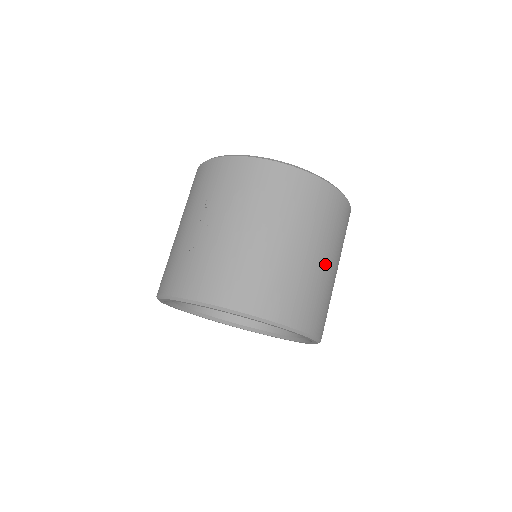
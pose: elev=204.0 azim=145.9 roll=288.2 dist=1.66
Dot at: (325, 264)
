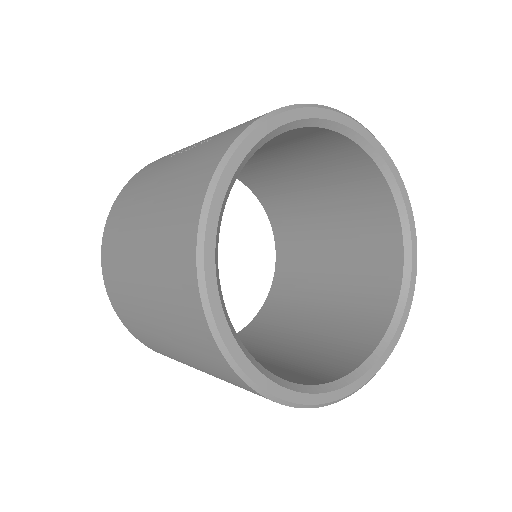
Dot at: occluded
